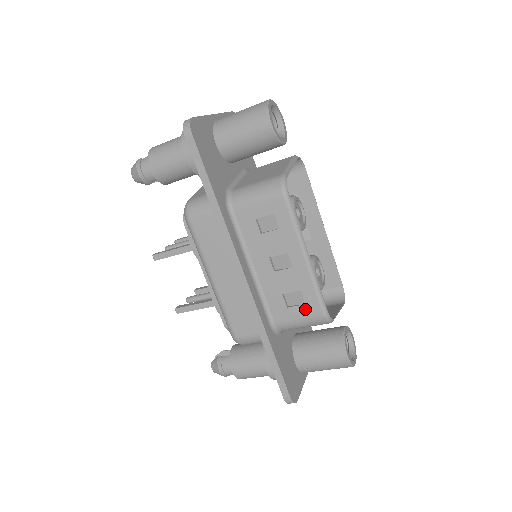
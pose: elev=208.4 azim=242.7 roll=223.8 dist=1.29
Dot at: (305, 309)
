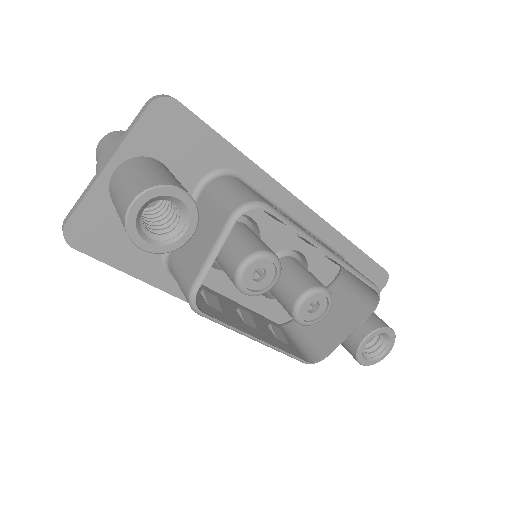
Dot at: occluded
